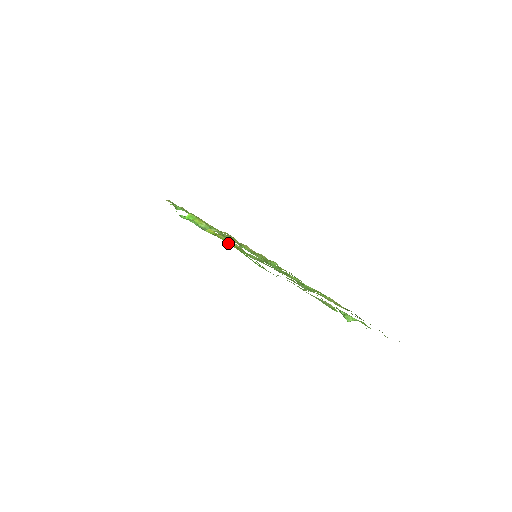
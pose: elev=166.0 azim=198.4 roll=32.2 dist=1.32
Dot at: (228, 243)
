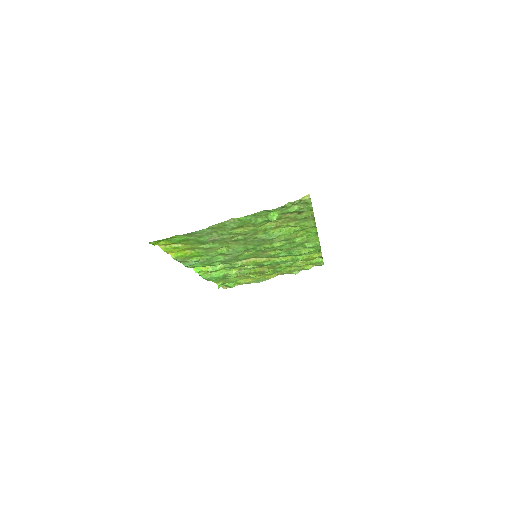
Dot at: (160, 244)
